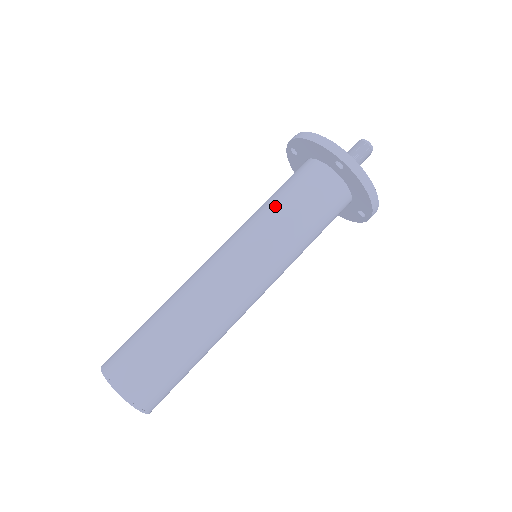
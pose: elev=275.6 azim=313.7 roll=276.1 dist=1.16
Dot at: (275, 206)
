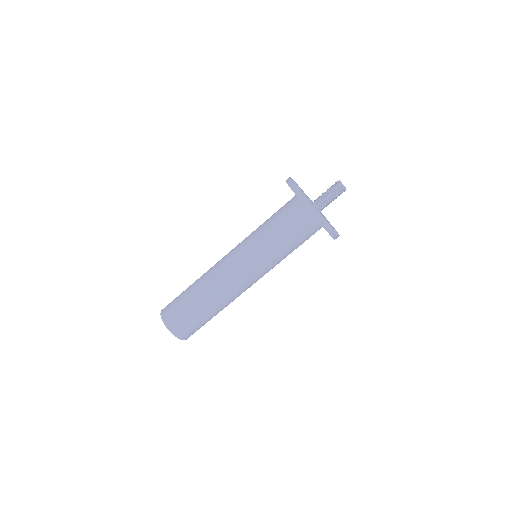
Dot at: (265, 225)
